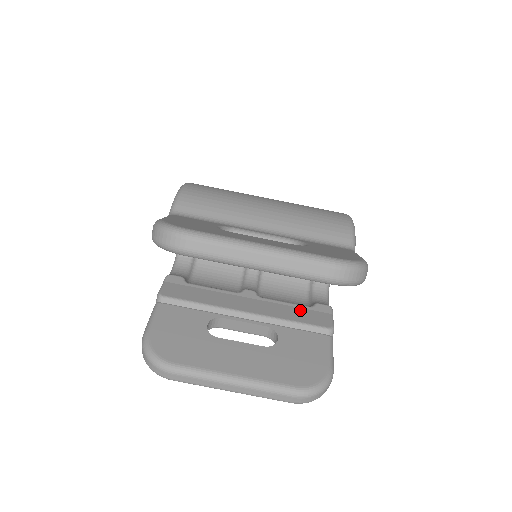
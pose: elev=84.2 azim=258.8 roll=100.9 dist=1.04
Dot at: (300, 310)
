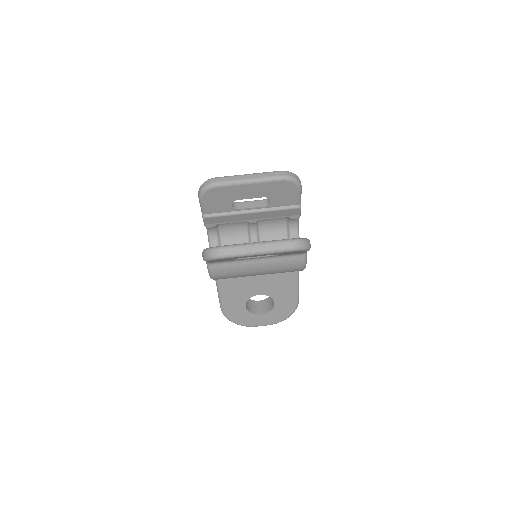
Dot at: occluded
